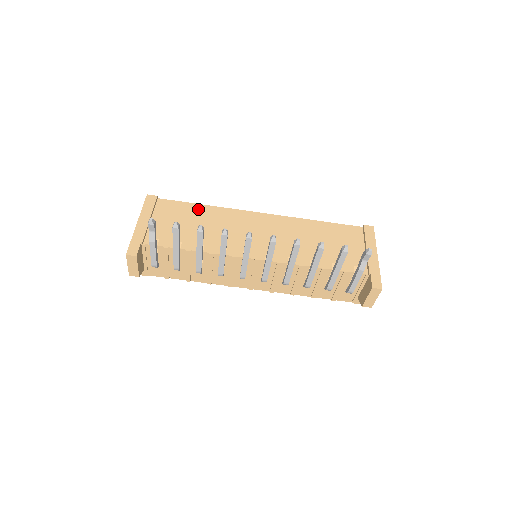
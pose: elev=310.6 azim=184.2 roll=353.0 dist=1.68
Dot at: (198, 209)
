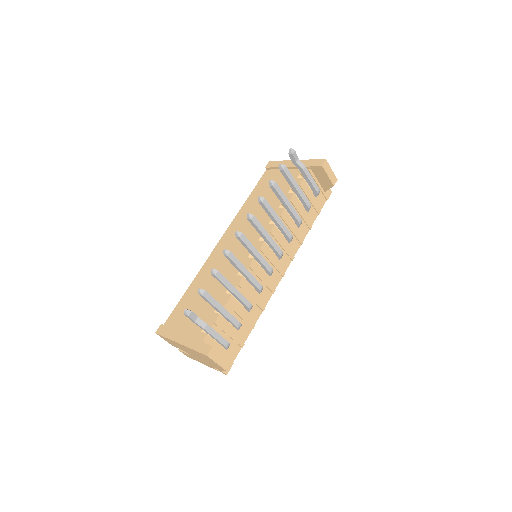
Dot at: (191, 291)
